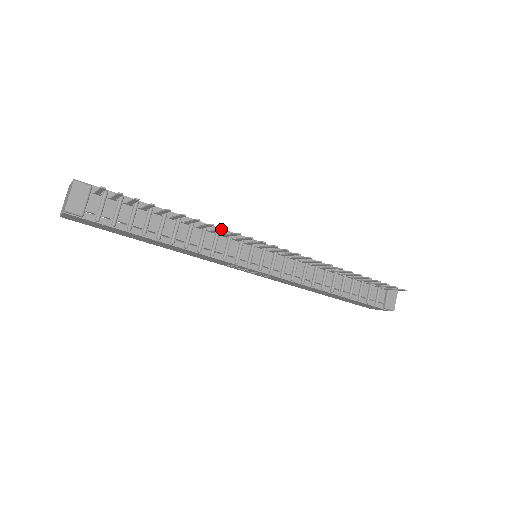
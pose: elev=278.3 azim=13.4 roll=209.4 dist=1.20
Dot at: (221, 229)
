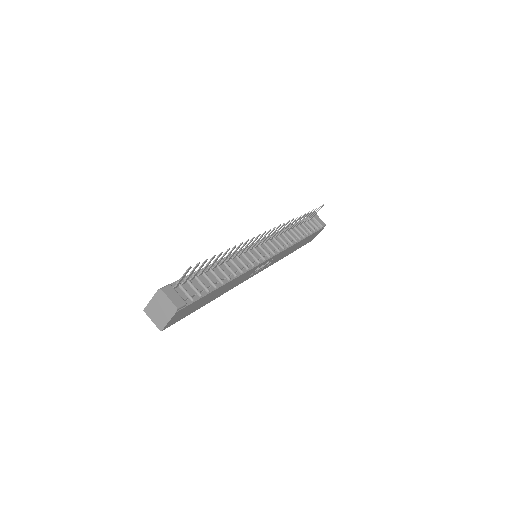
Dot at: (245, 244)
